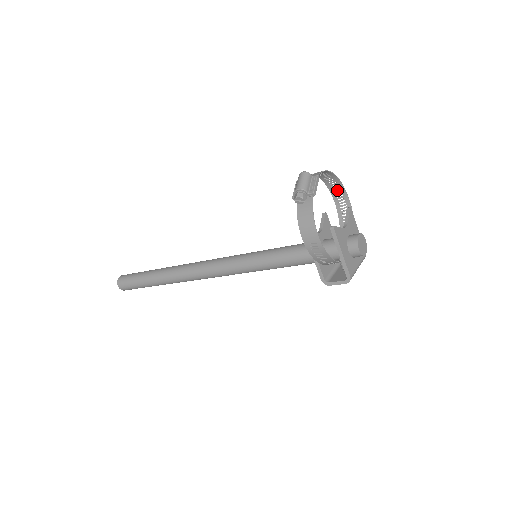
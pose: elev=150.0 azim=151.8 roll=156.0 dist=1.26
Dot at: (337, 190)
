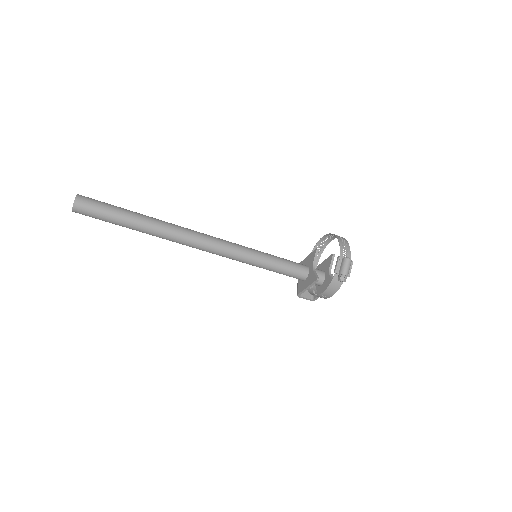
Dot at: (332, 236)
